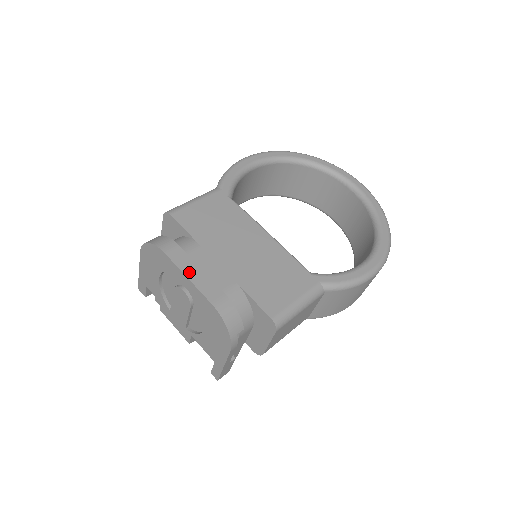
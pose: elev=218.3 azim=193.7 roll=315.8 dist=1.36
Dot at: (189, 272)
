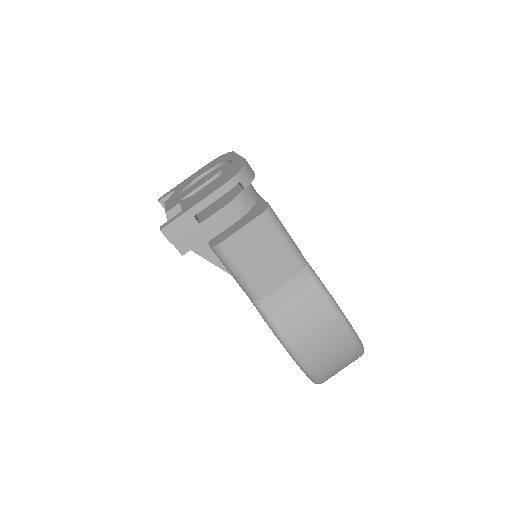
Dot at: occluded
